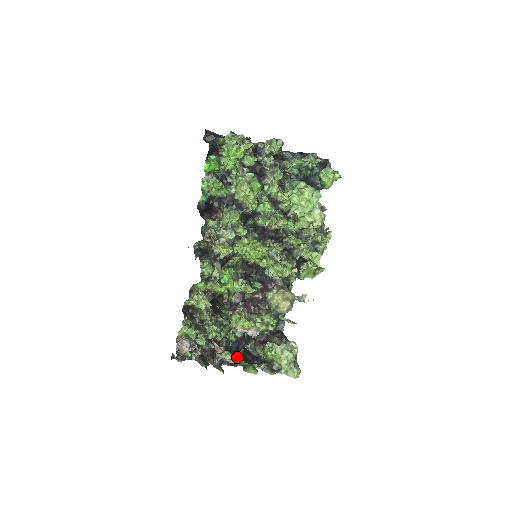
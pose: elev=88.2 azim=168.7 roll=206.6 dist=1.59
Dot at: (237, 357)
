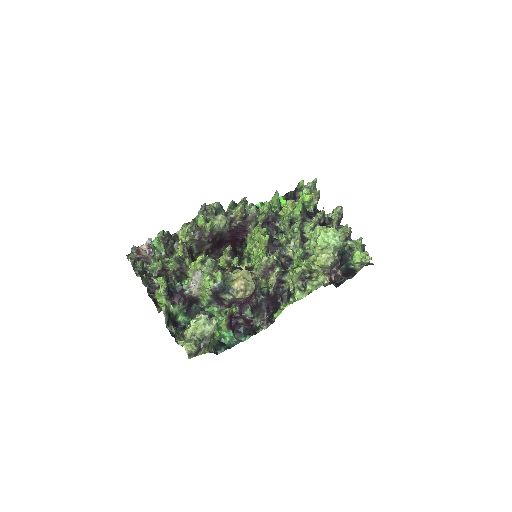
Dot at: occluded
